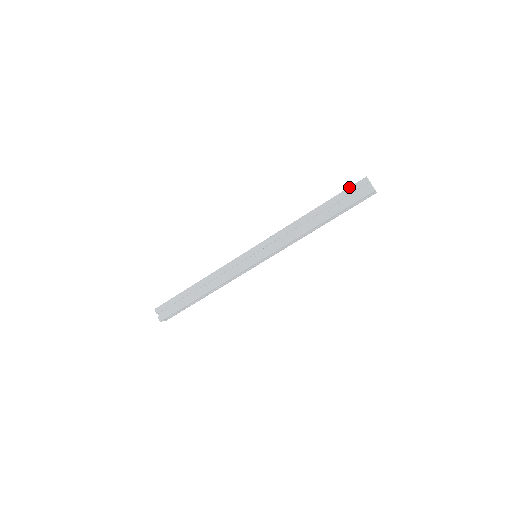
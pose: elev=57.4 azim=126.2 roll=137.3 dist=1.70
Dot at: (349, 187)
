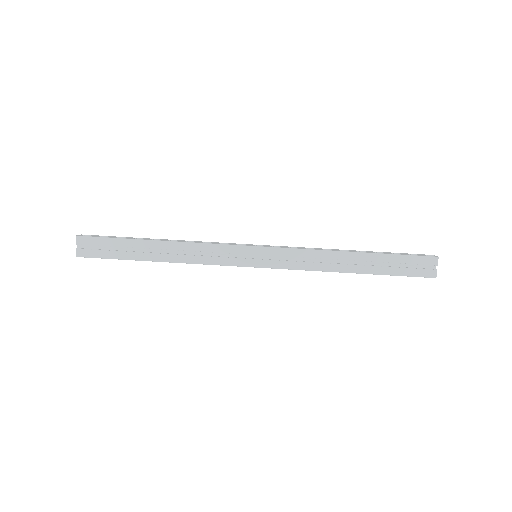
Dot at: (414, 255)
